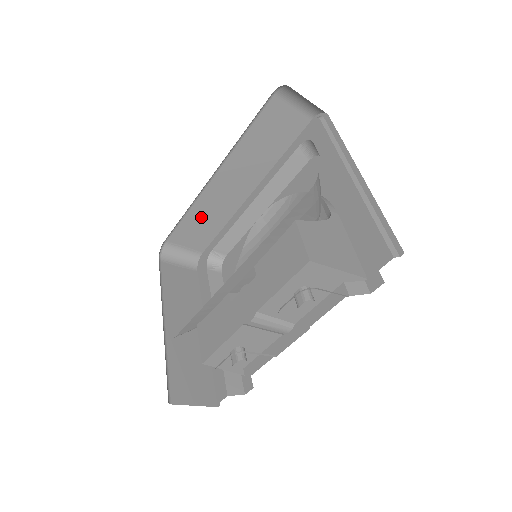
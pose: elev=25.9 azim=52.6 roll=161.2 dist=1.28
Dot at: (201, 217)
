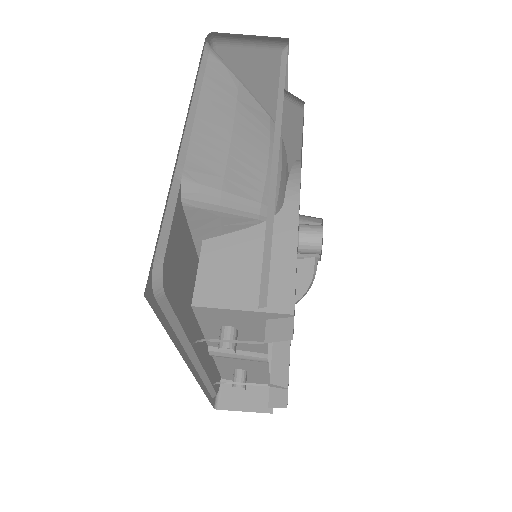
Dot at: occluded
